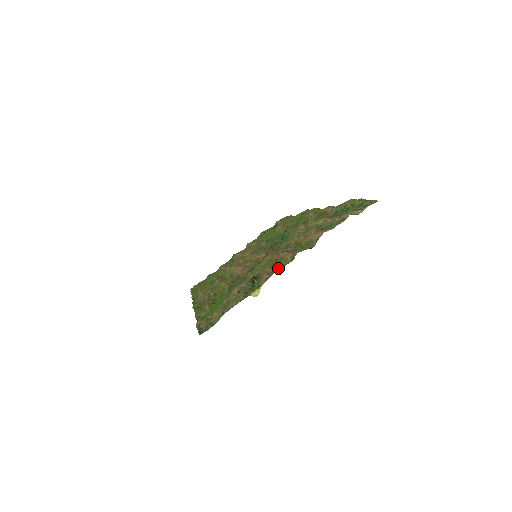
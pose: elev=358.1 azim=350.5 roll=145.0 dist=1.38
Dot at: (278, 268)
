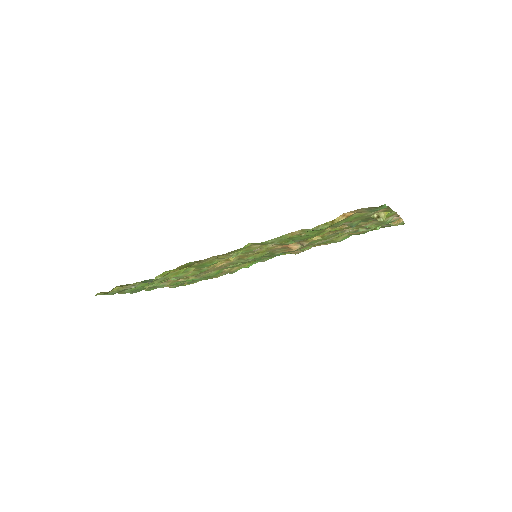
Dot at: occluded
